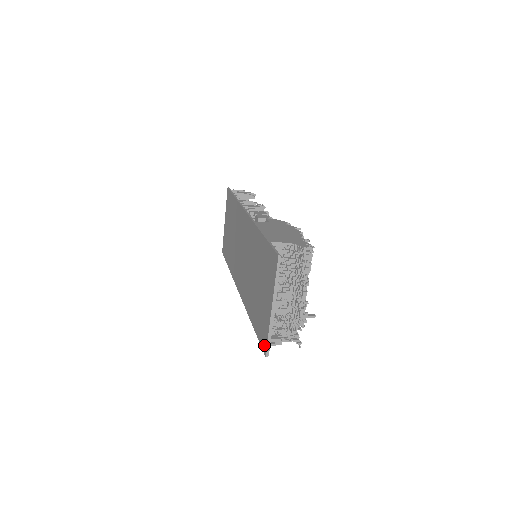
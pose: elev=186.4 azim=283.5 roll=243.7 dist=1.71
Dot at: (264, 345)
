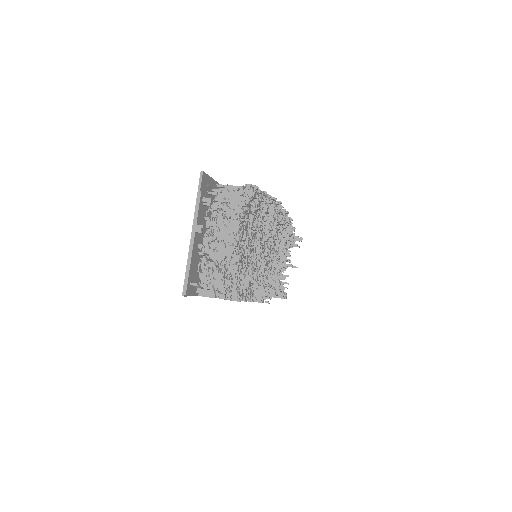
Dot at: occluded
